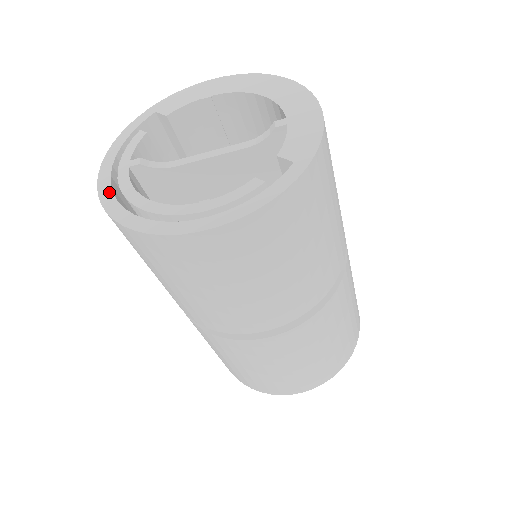
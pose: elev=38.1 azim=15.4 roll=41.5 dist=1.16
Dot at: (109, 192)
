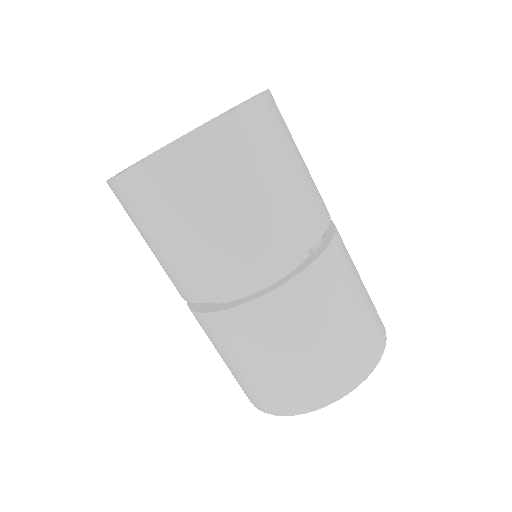
Dot at: (116, 175)
